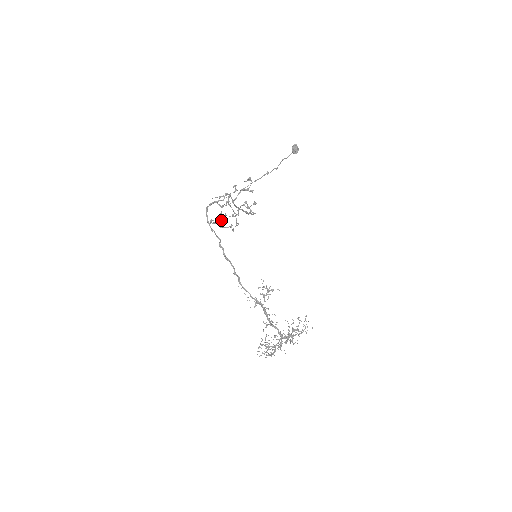
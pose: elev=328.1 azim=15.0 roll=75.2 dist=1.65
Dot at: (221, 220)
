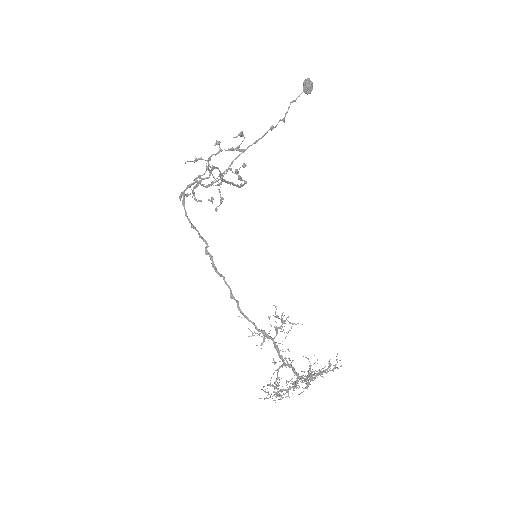
Dot at: occluded
